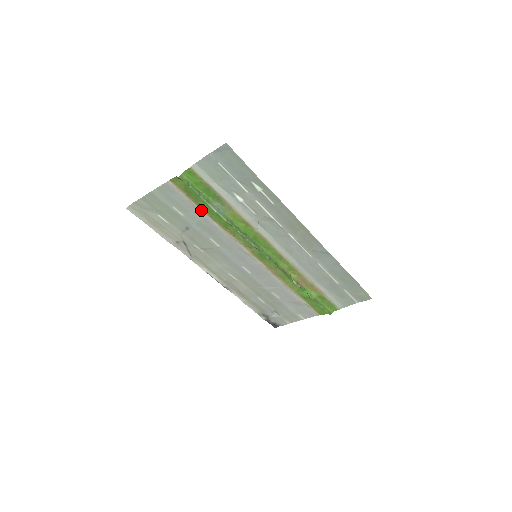
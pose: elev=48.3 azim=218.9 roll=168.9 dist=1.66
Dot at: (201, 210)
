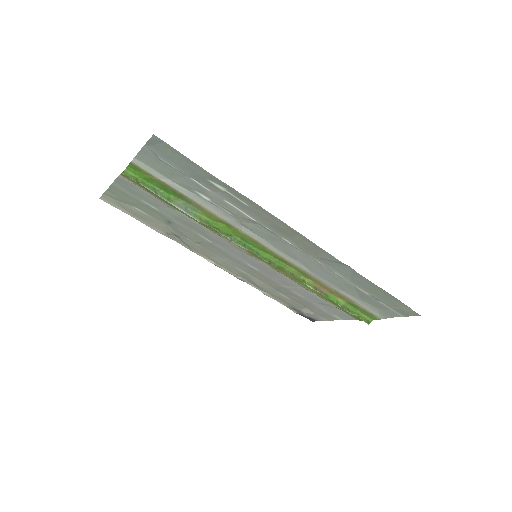
Dot at: (171, 206)
